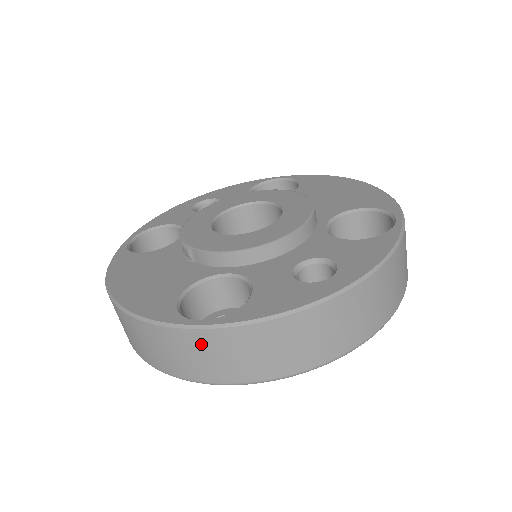
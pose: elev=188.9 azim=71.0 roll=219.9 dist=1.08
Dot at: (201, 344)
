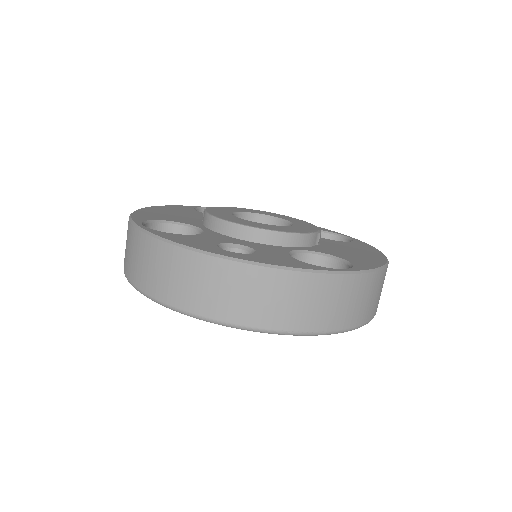
Dot at: (133, 241)
